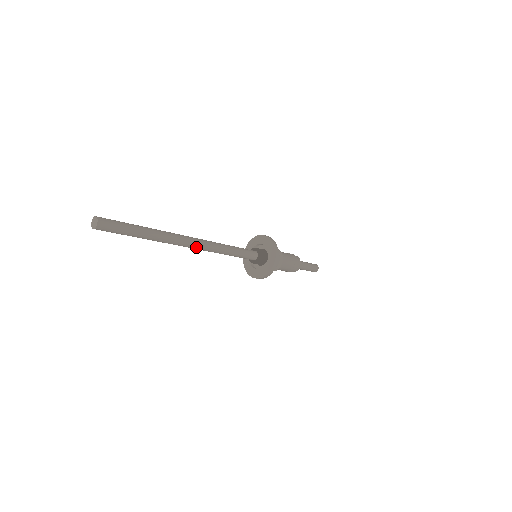
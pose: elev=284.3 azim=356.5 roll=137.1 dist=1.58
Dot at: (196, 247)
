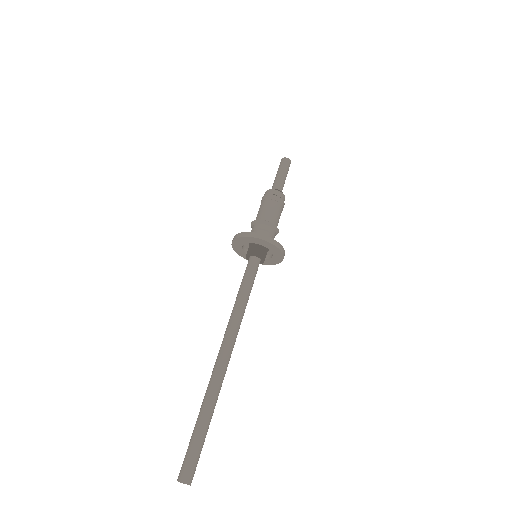
Dot at: (232, 349)
